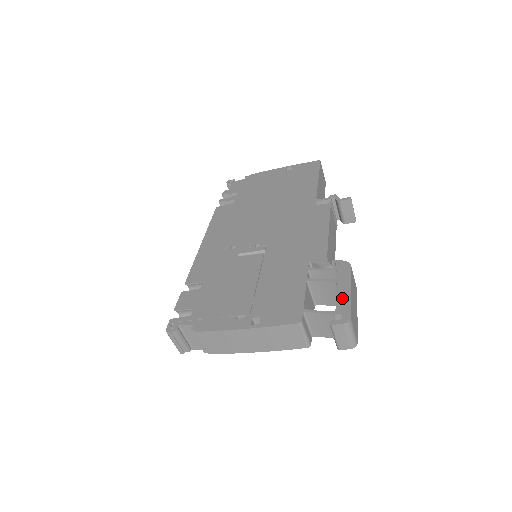
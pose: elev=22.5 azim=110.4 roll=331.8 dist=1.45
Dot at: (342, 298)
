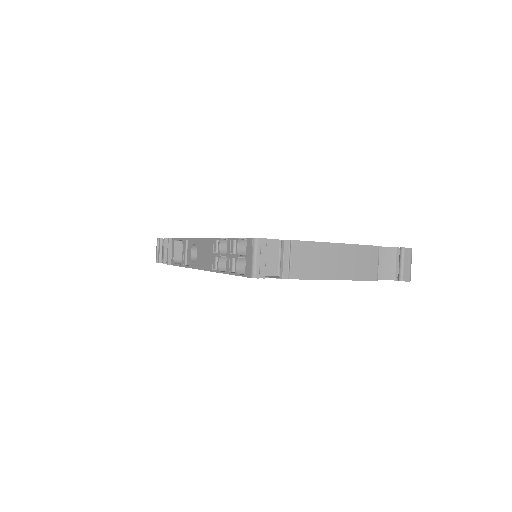
Dot at: occluded
